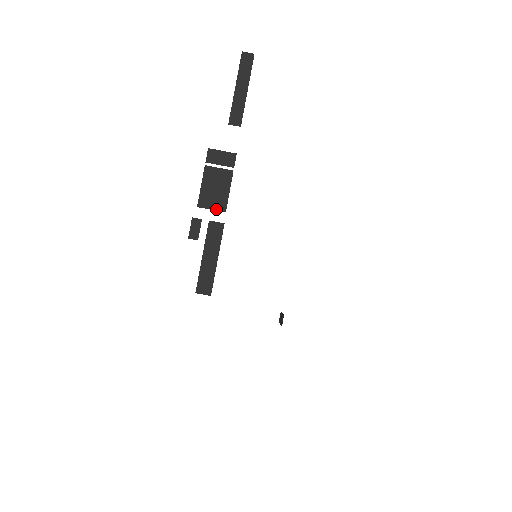
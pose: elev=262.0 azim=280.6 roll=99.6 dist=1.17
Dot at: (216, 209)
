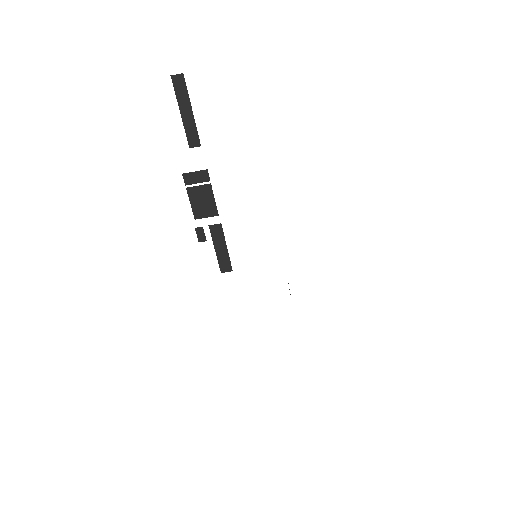
Dot at: (210, 216)
